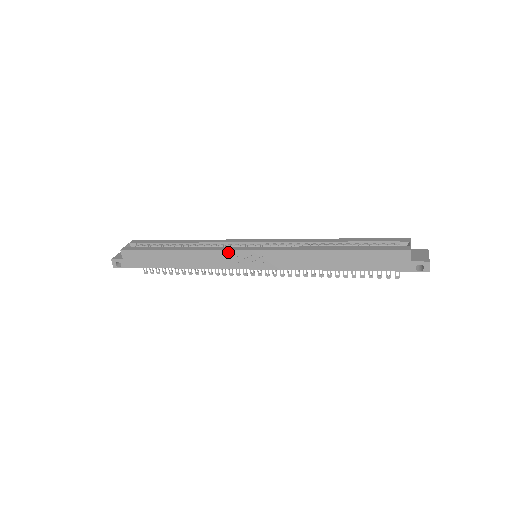
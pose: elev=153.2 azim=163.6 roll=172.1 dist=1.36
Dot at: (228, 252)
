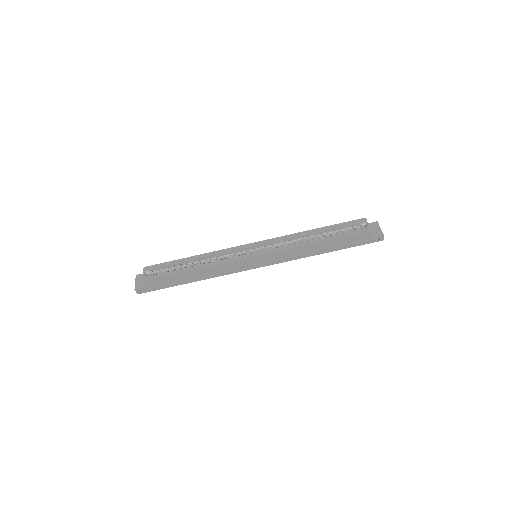
Dot at: (237, 262)
